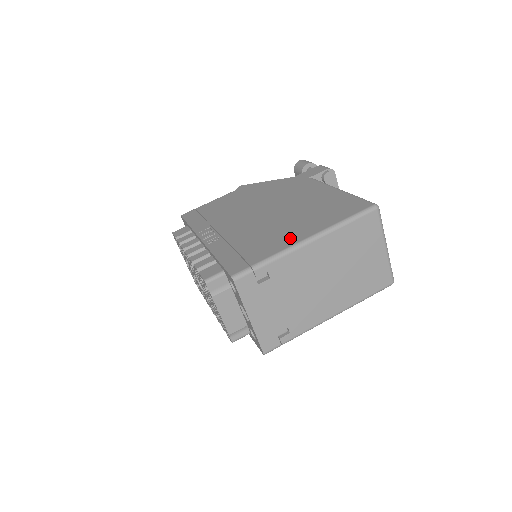
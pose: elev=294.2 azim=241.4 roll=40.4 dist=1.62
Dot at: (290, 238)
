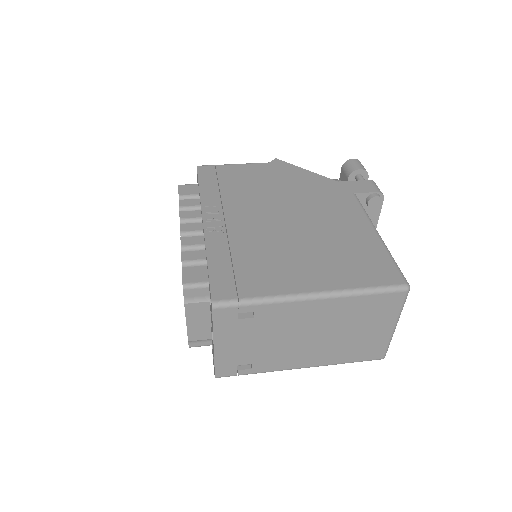
Dot at: (297, 281)
